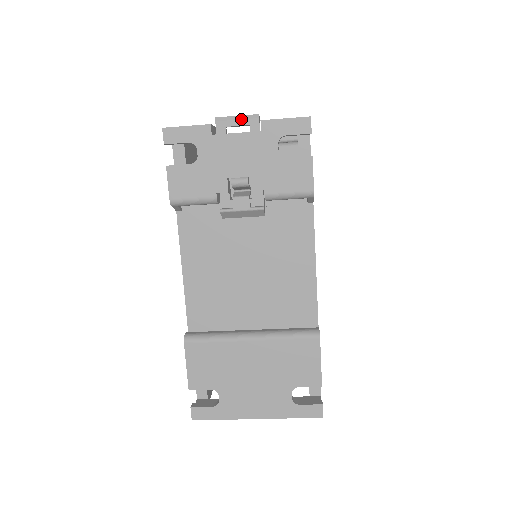
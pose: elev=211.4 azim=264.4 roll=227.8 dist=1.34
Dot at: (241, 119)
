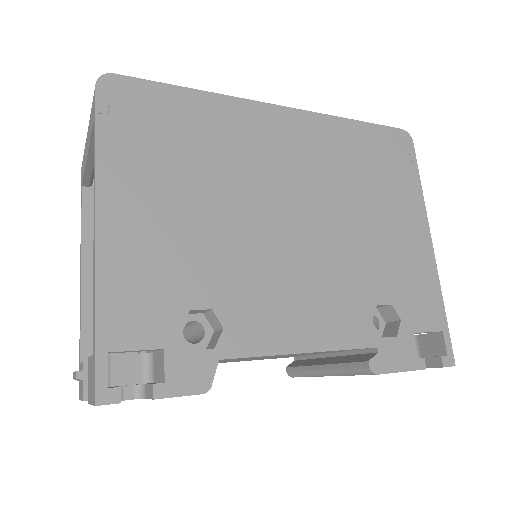
Dot at: occluded
